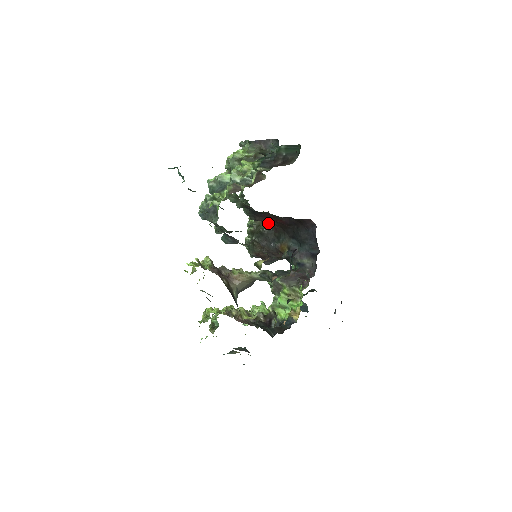
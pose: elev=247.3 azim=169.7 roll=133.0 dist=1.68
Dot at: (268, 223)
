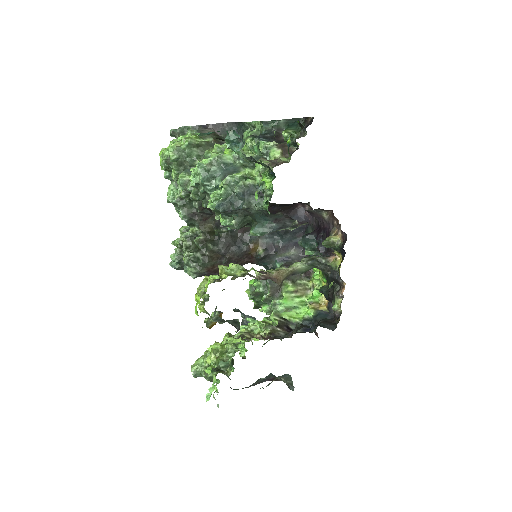
Dot at: occluded
